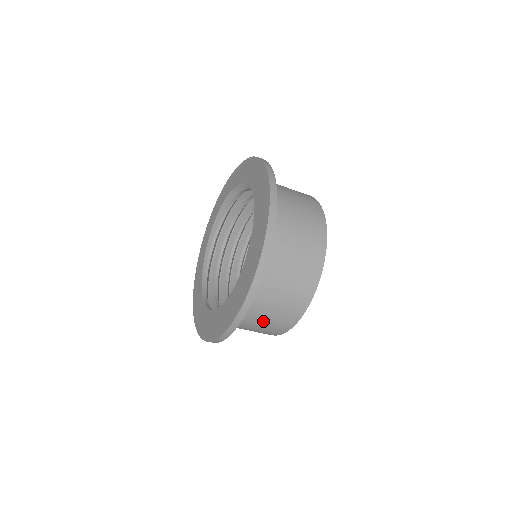
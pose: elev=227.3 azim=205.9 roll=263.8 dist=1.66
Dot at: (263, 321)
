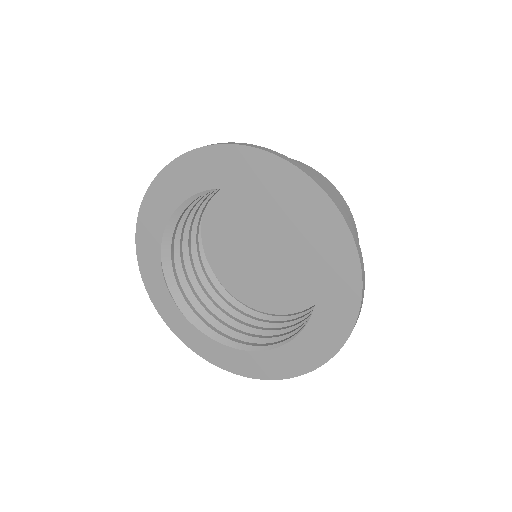
Dot at: occluded
